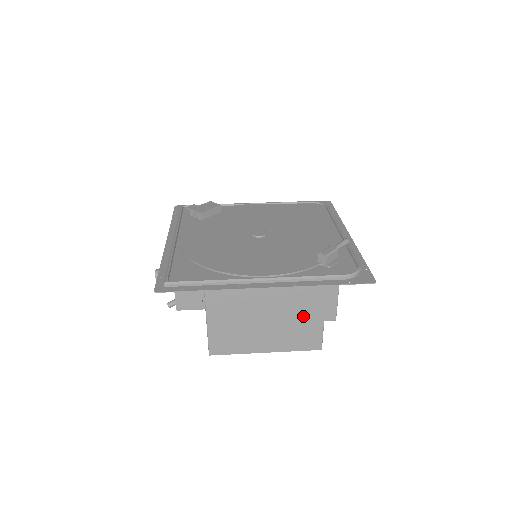
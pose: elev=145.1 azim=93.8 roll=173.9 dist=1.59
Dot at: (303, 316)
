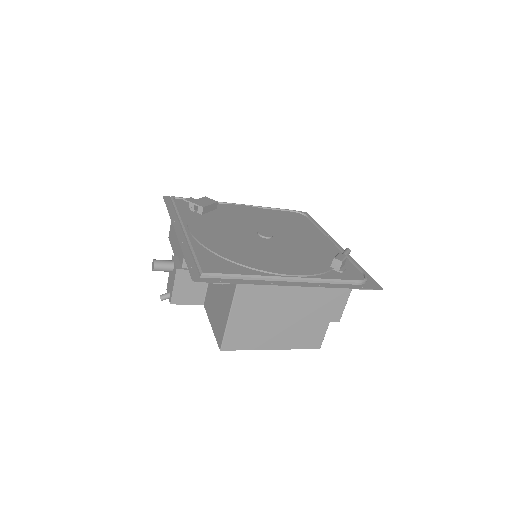
Dot at: (315, 316)
